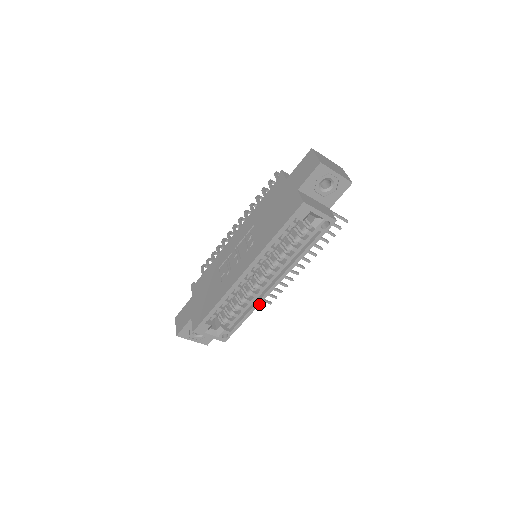
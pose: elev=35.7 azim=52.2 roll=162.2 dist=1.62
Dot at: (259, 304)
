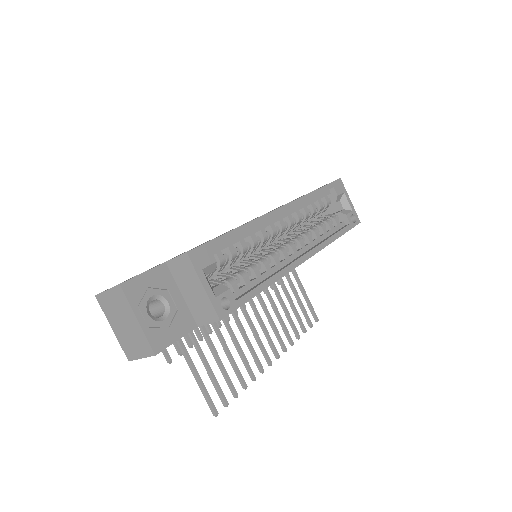
Dot at: (284, 275)
